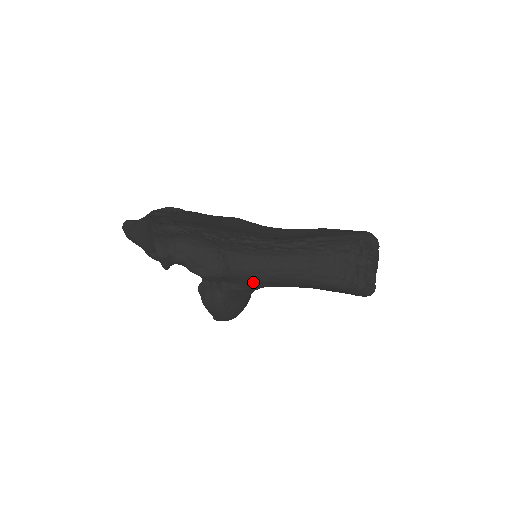
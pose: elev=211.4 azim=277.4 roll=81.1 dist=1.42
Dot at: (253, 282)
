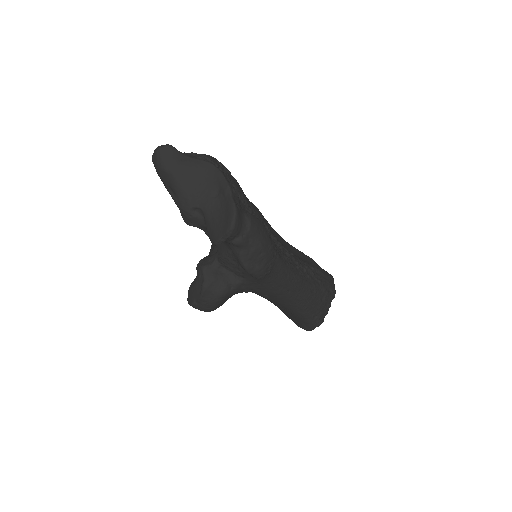
Dot at: (265, 290)
